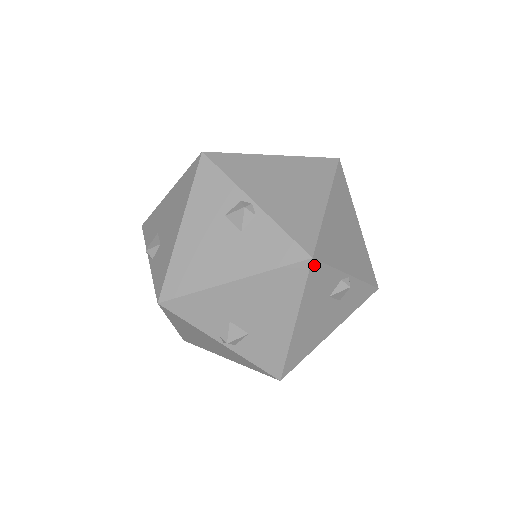
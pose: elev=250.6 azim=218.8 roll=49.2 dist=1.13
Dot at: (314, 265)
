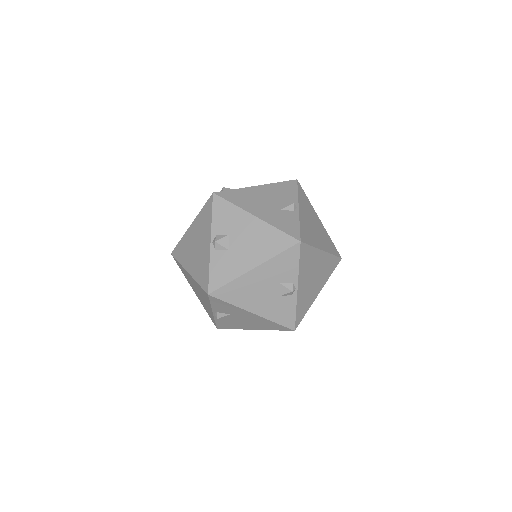
Dot at: (297, 247)
